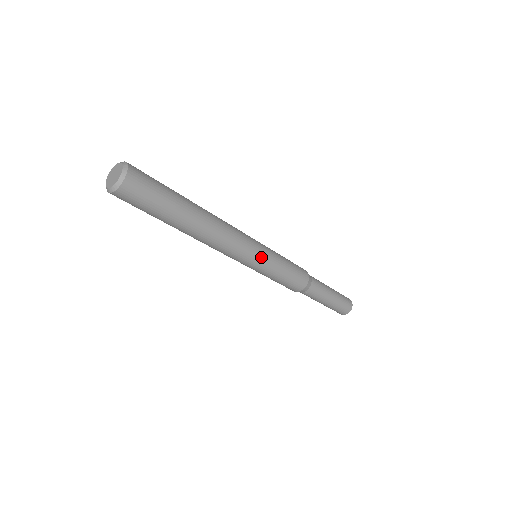
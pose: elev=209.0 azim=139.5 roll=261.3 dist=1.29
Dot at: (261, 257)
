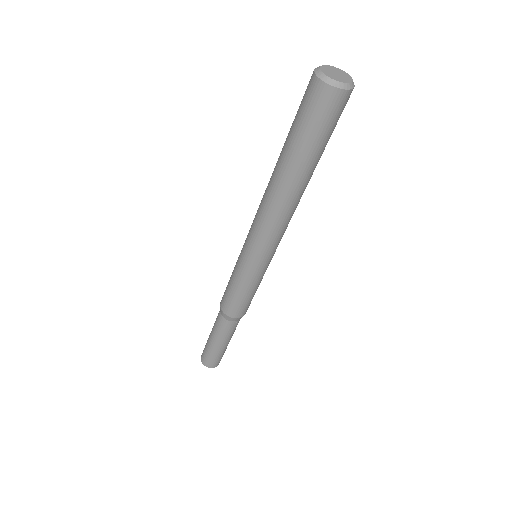
Dot at: (272, 257)
